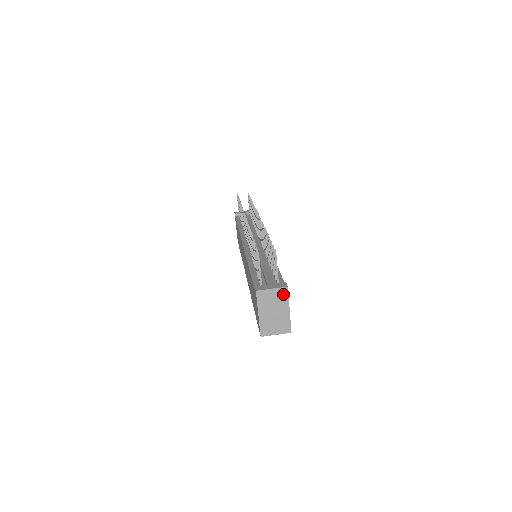
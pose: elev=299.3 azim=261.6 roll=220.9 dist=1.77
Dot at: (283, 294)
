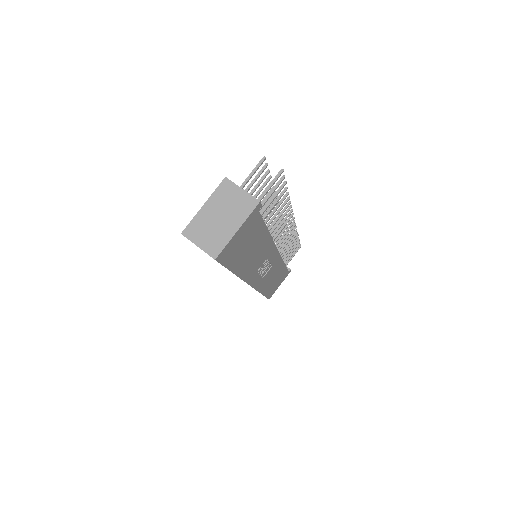
Dot at: (248, 205)
